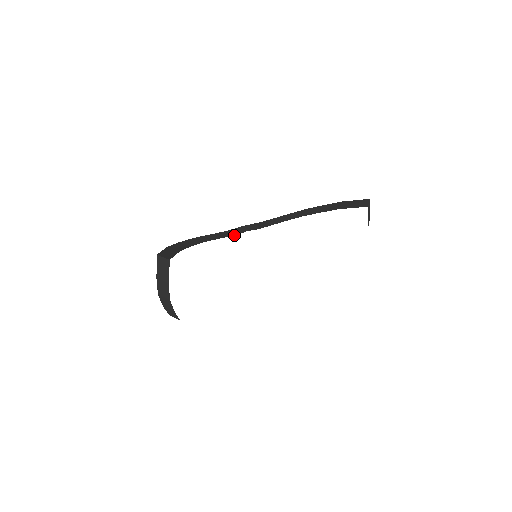
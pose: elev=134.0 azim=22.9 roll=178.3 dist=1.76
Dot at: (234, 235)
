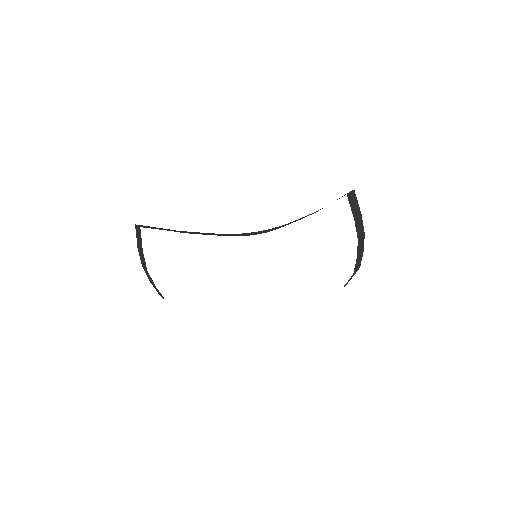
Dot at: occluded
